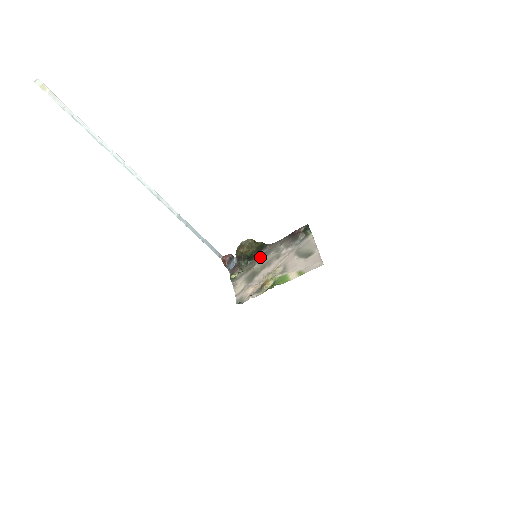
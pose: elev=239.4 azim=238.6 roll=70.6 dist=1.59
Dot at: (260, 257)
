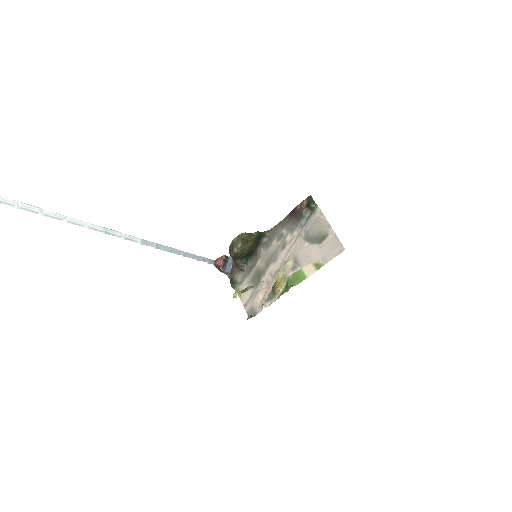
Dot at: (260, 250)
